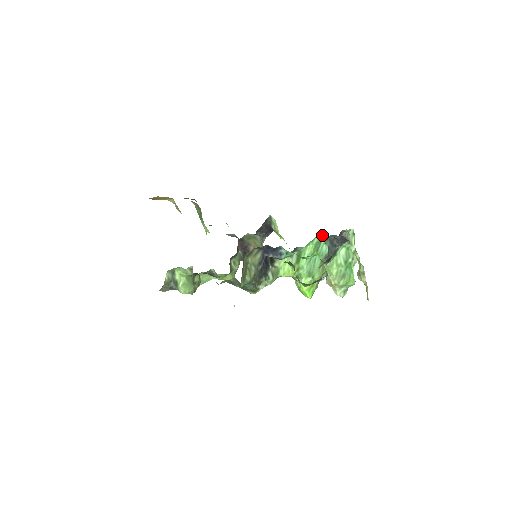
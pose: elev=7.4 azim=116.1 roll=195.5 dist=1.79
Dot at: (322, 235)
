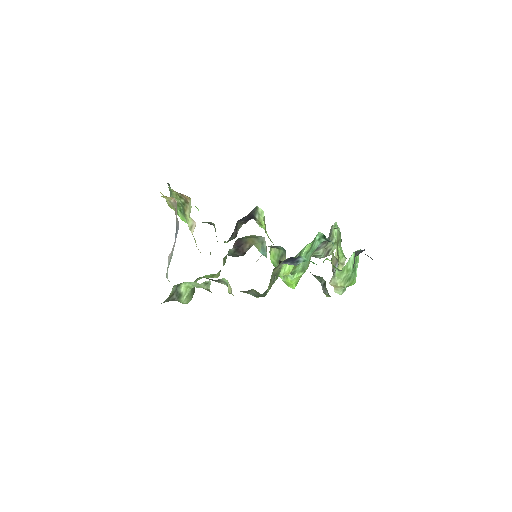
Dot at: (318, 233)
